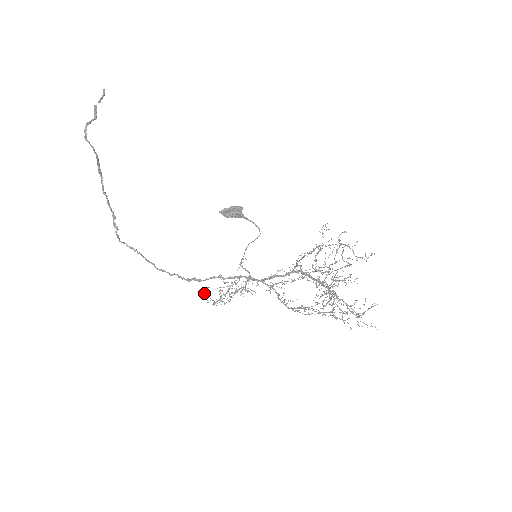
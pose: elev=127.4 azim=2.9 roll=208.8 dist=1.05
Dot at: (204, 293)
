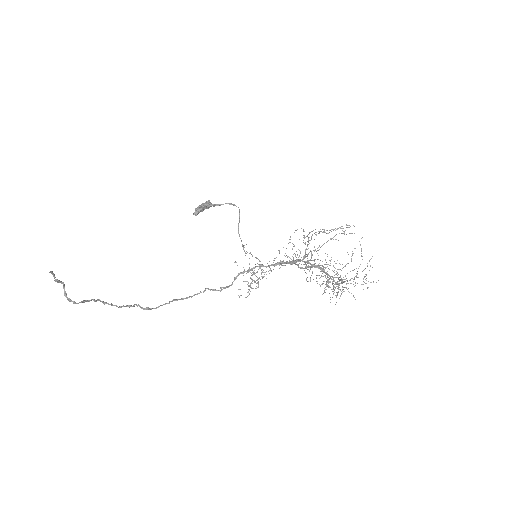
Dot at: occluded
